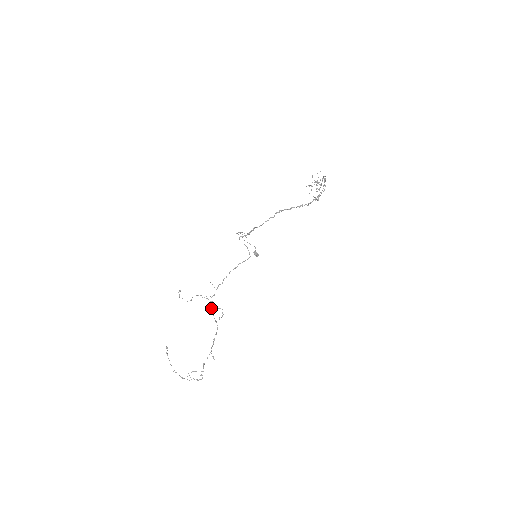
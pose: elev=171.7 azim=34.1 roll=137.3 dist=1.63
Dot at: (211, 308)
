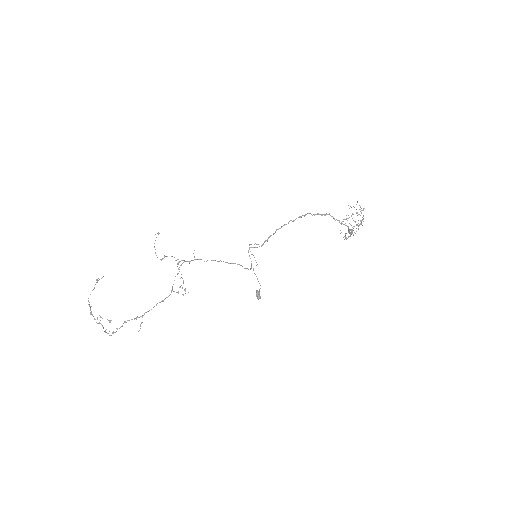
Dot at: (177, 273)
